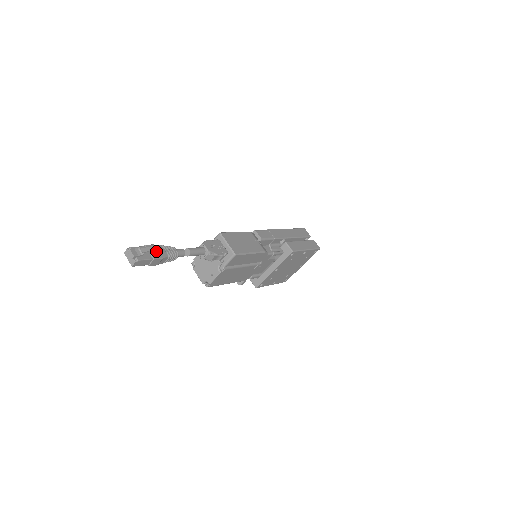
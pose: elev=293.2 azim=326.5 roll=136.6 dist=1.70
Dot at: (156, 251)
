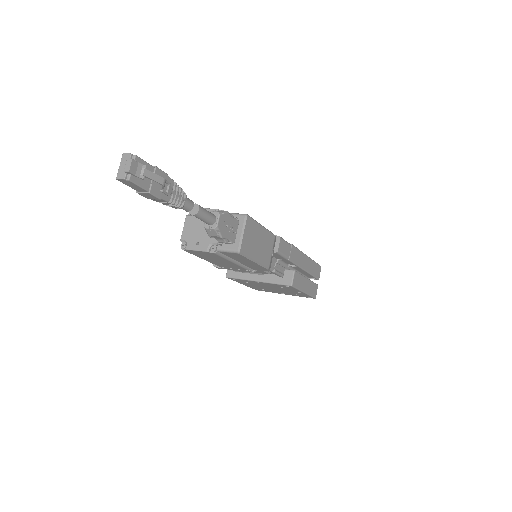
Dot at: occluded
